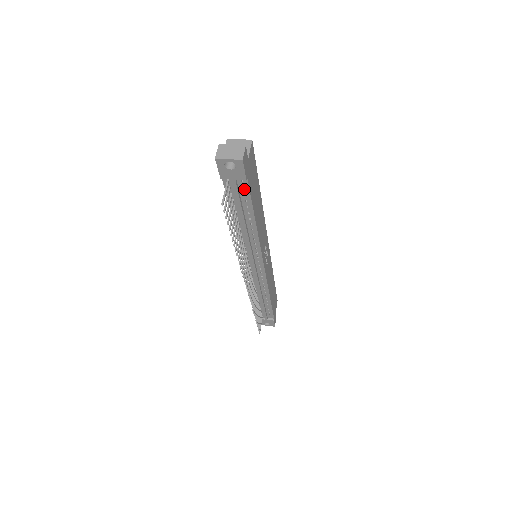
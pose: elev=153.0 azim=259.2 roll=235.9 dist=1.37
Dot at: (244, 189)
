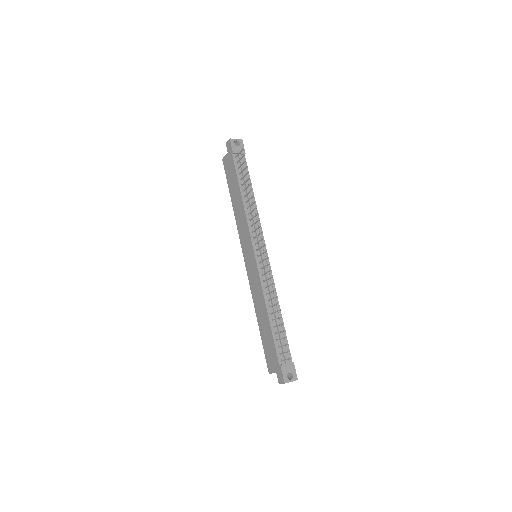
Dot at: (244, 164)
